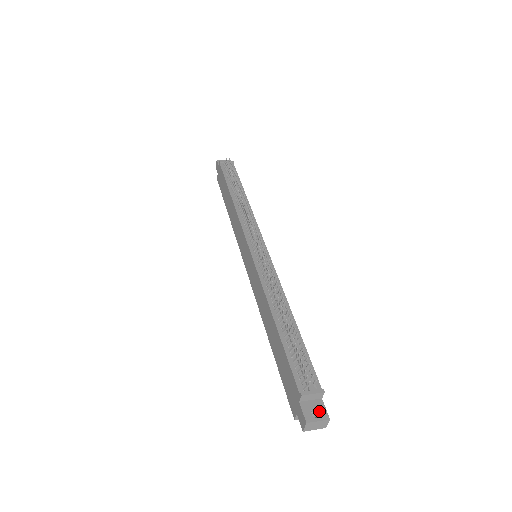
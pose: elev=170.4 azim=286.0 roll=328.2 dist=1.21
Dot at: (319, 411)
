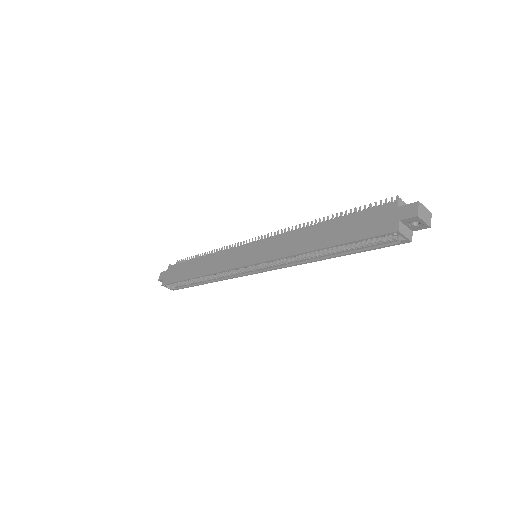
Dot at: occluded
